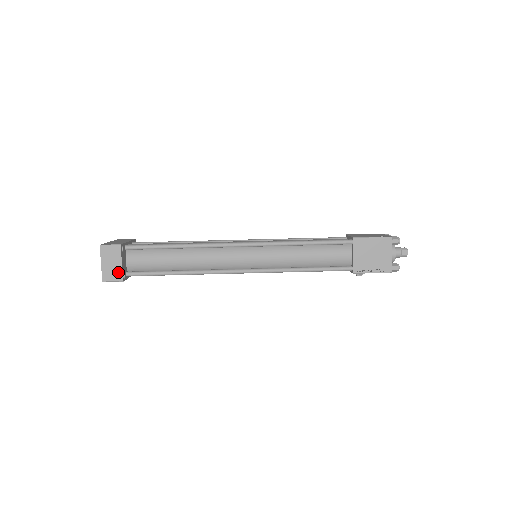
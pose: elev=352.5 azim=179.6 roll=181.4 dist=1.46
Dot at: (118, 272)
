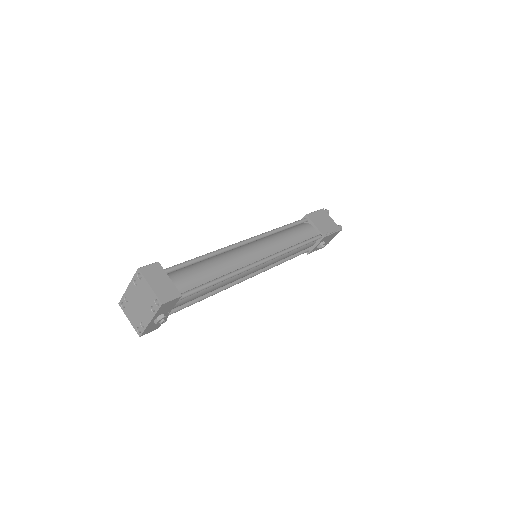
Dot at: (172, 288)
